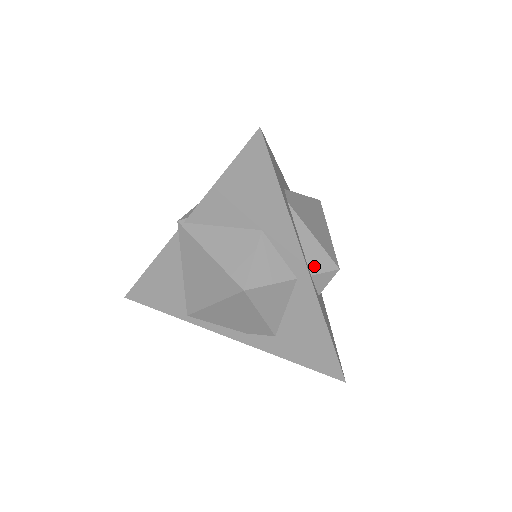
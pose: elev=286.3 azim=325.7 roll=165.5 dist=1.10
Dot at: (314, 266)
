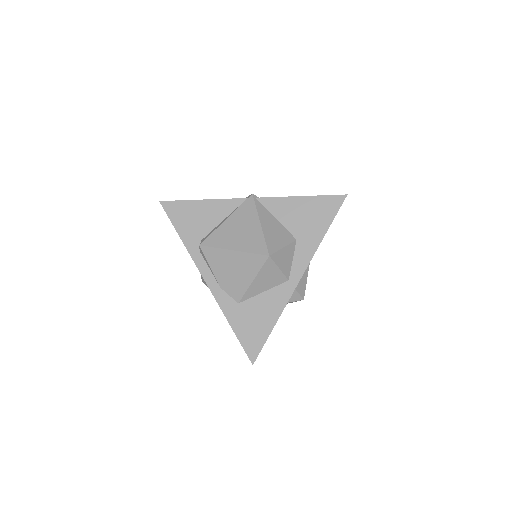
Dot at: (298, 284)
